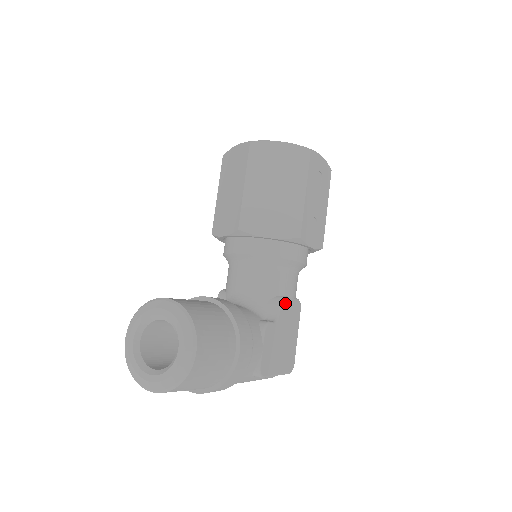
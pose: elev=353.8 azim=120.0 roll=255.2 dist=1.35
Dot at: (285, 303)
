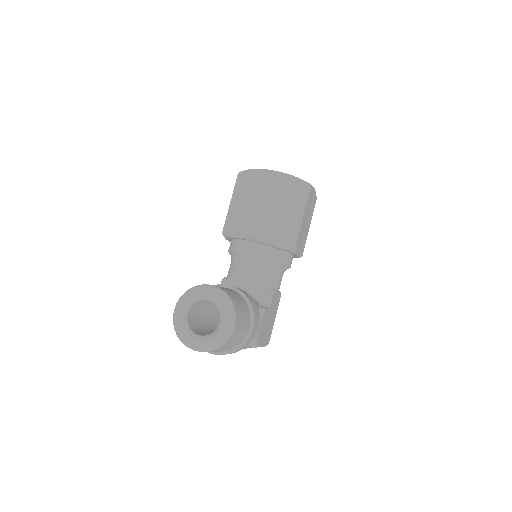
Dot at: (275, 295)
